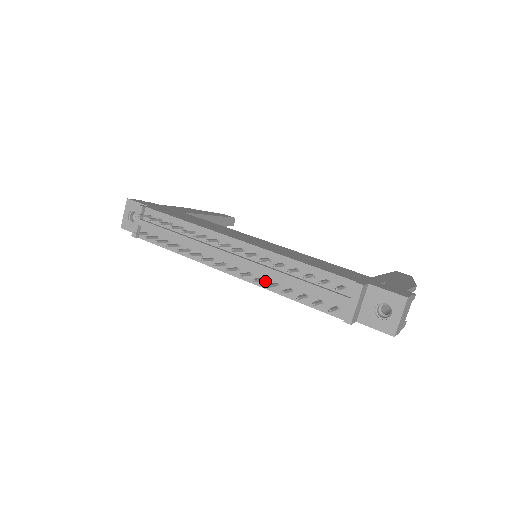
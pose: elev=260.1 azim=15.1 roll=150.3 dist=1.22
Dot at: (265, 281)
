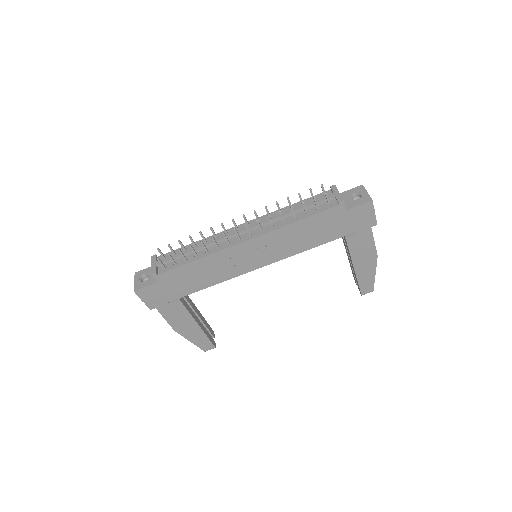
Dot at: (275, 226)
